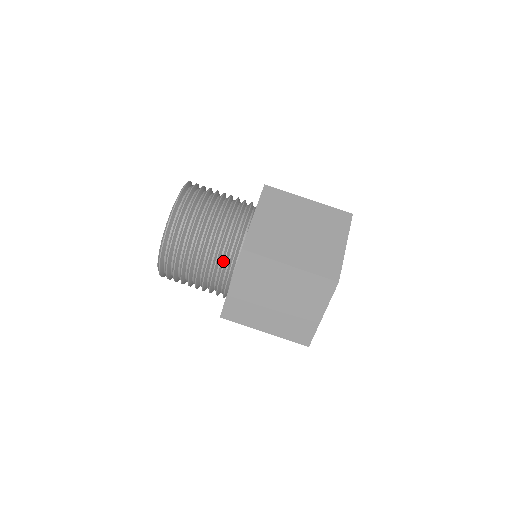
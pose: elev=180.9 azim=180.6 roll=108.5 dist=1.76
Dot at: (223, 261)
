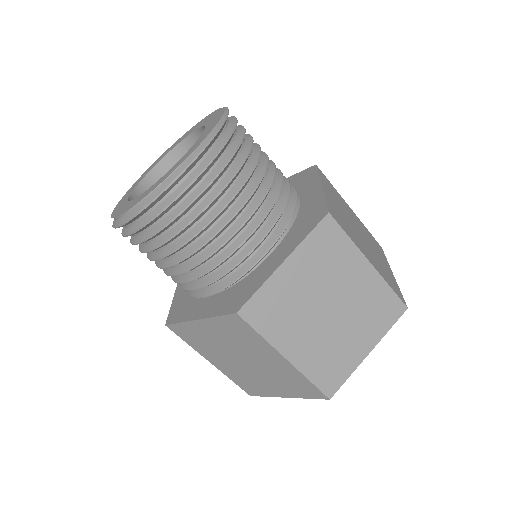
Dot at: (270, 226)
